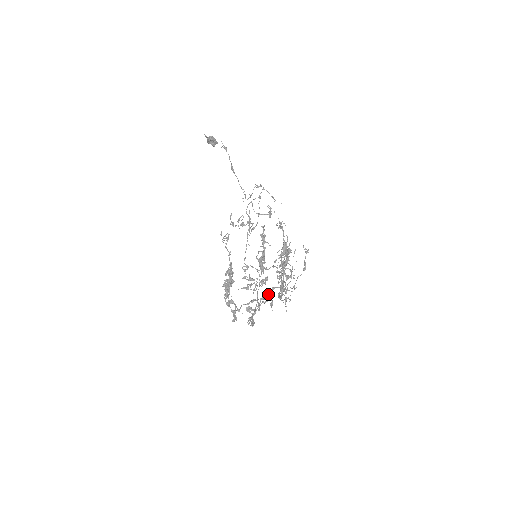
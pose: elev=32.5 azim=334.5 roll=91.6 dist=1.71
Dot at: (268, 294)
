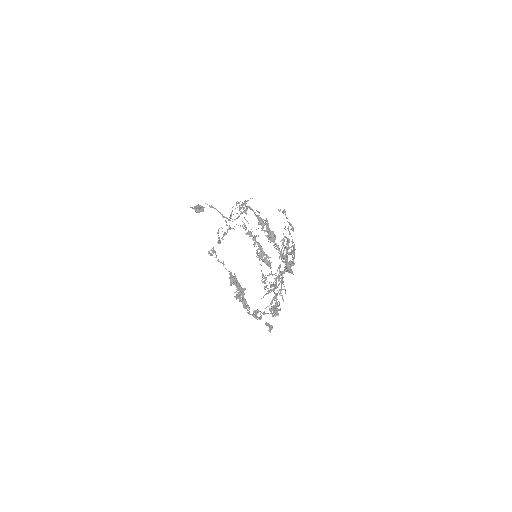
Dot at: (281, 279)
